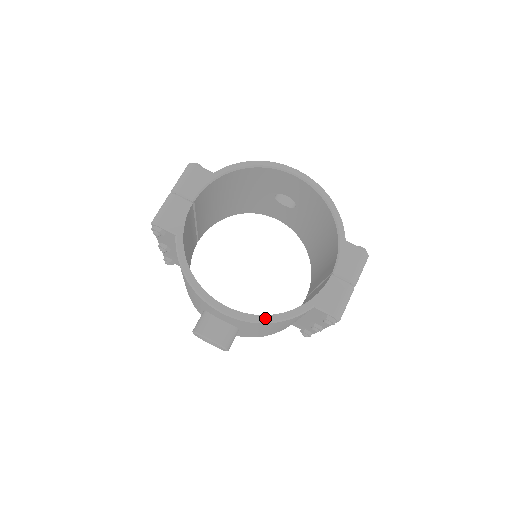
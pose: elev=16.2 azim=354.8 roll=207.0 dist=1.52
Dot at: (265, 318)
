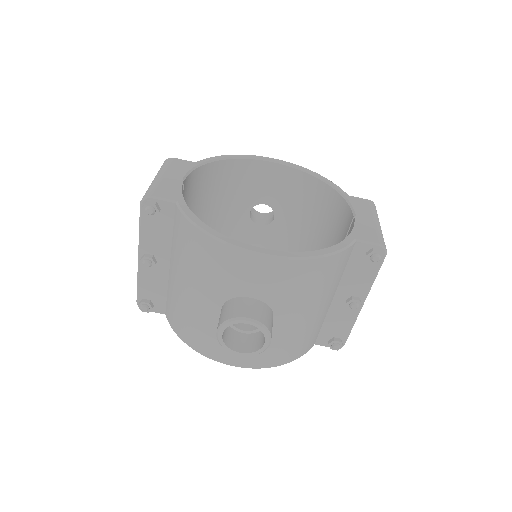
Dot at: (313, 253)
